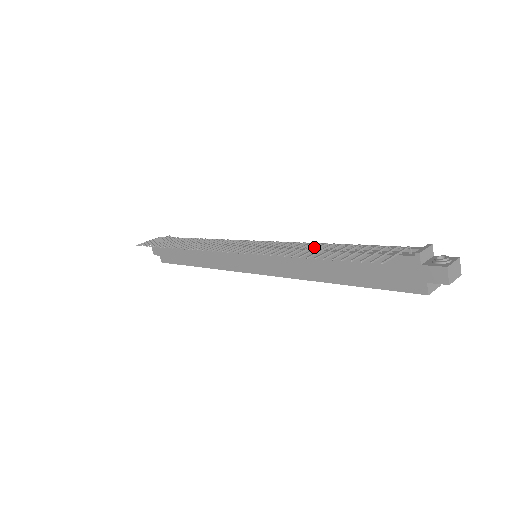
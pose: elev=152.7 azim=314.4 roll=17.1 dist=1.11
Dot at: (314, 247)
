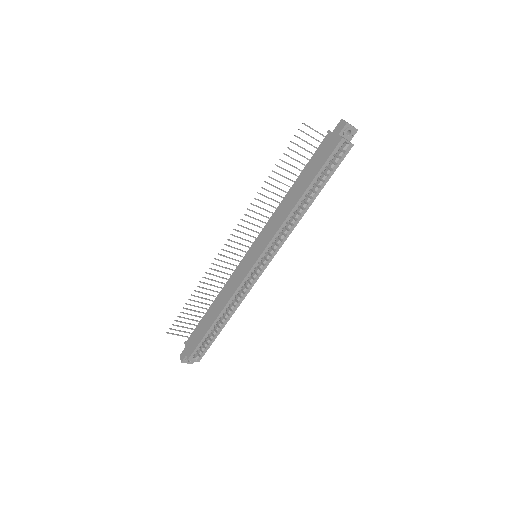
Dot at: (285, 199)
